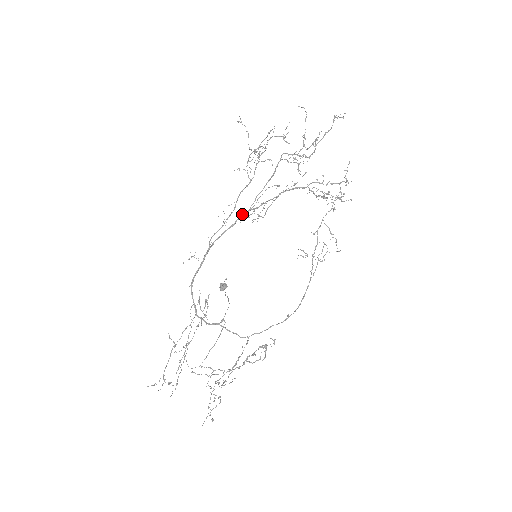
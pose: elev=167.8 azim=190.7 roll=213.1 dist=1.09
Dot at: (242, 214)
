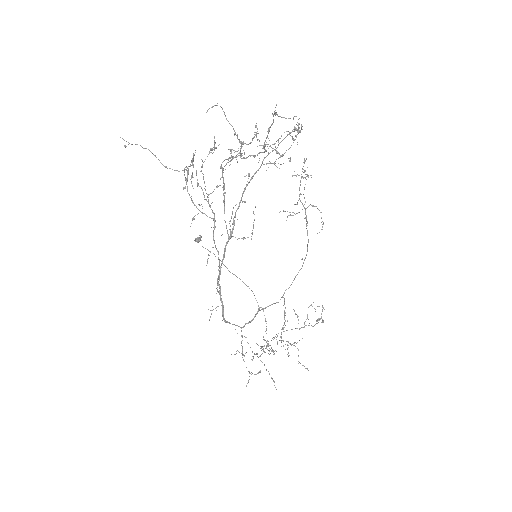
Dot at: (225, 246)
